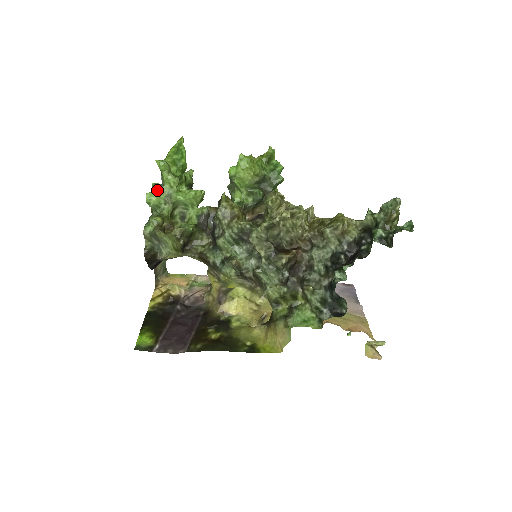
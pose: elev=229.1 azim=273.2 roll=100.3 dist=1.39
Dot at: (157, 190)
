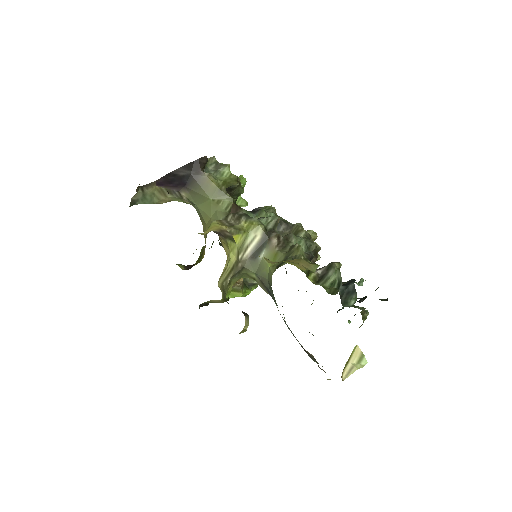
Dot at: occluded
